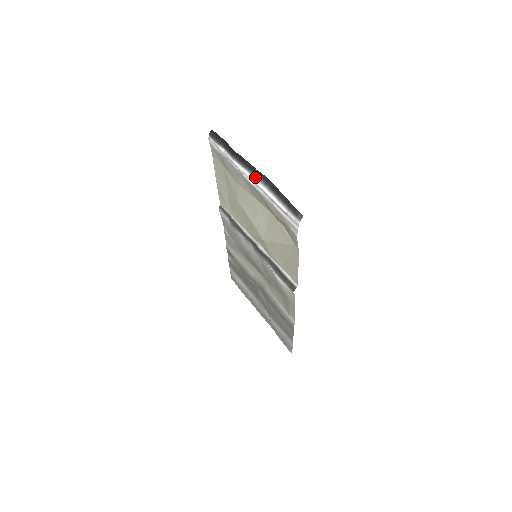
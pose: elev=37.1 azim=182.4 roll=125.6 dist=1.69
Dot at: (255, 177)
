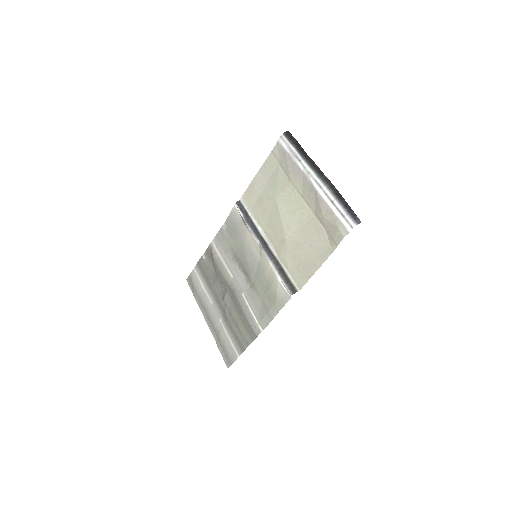
Dot at: (321, 179)
